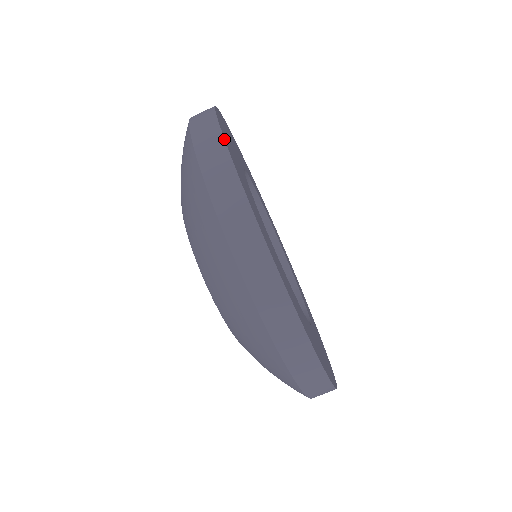
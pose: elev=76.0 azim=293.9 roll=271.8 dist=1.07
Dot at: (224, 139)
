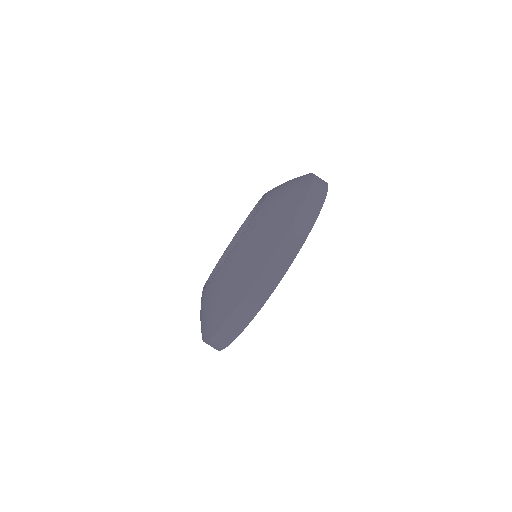
Dot at: (324, 201)
